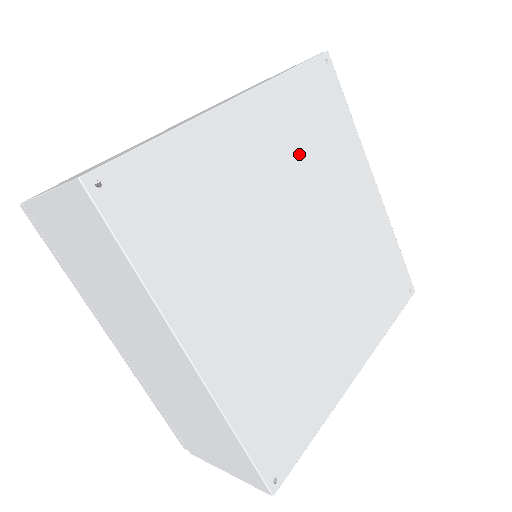
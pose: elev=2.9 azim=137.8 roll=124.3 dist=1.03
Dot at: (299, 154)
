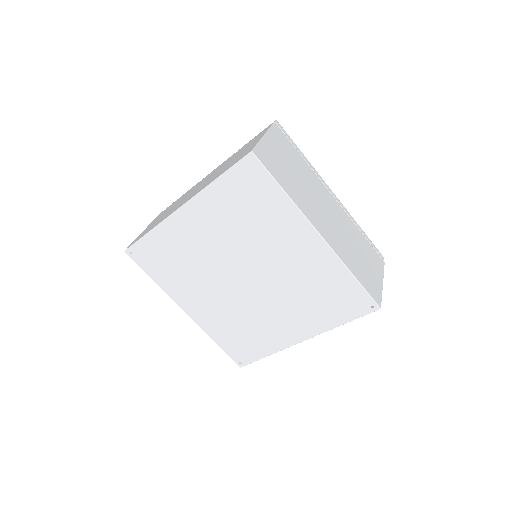
Dot at: (233, 227)
